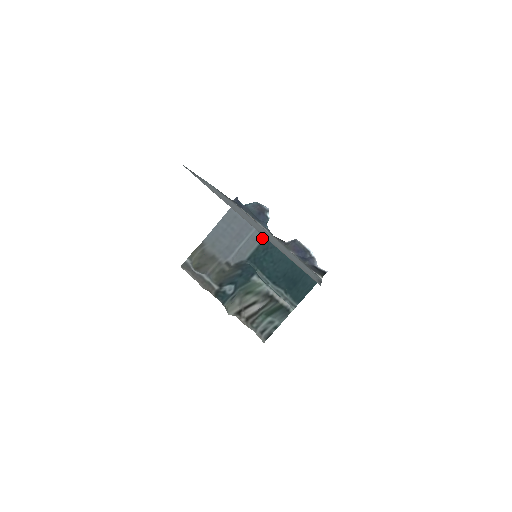
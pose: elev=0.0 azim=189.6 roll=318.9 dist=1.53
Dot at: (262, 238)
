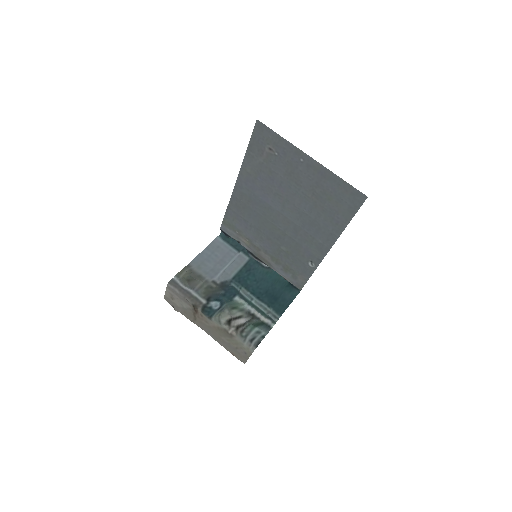
Dot at: (244, 263)
